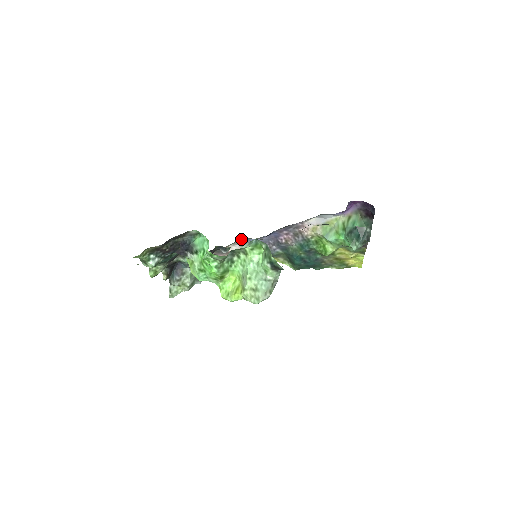
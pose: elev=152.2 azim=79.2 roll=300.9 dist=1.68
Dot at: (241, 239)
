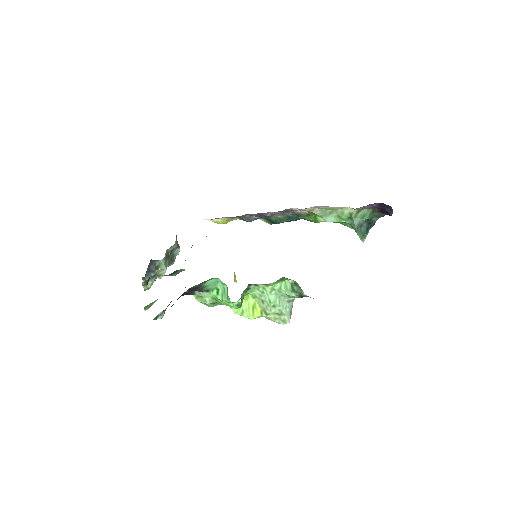
Dot at: occluded
